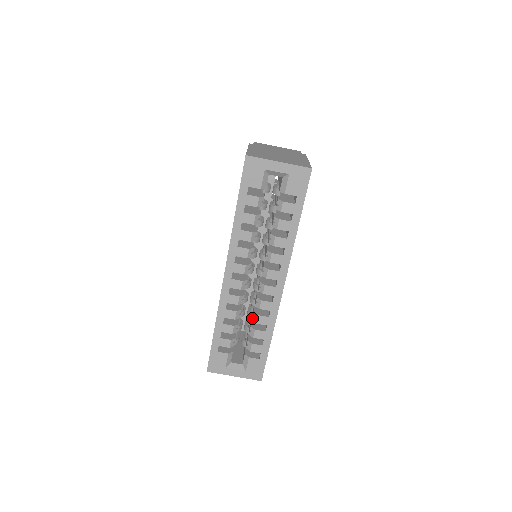
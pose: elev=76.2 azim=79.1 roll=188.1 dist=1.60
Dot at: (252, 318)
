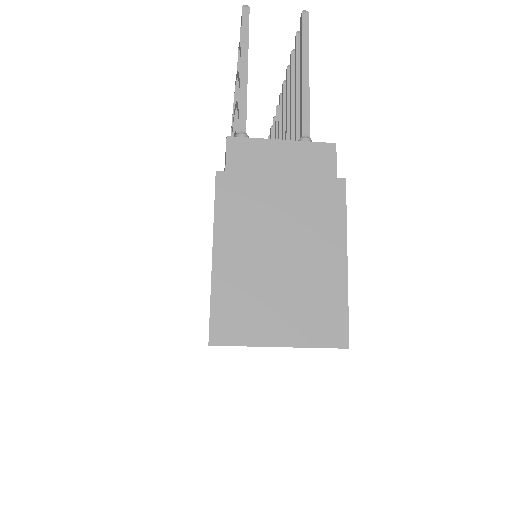
Dot at: occluded
